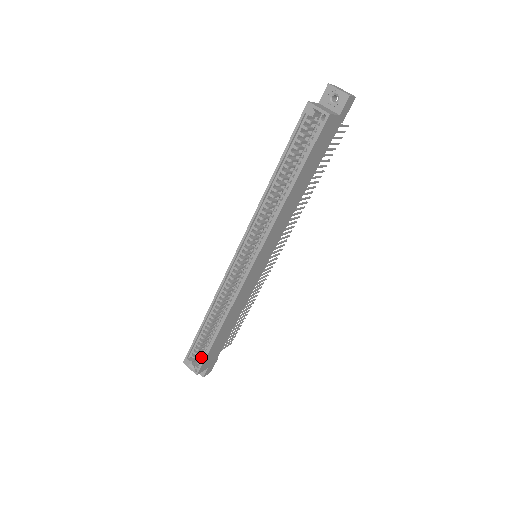
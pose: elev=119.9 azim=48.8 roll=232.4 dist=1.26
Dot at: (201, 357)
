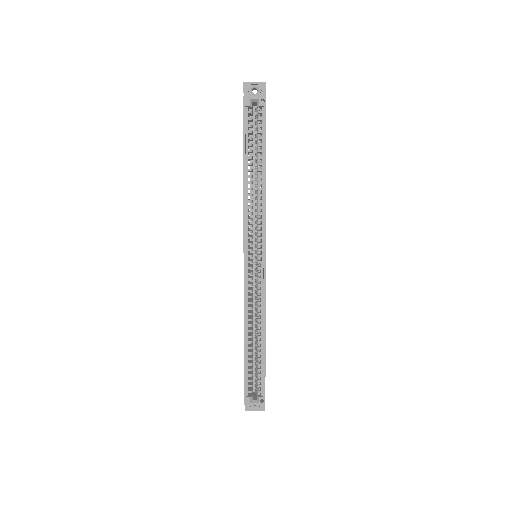
Dot at: (259, 385)
